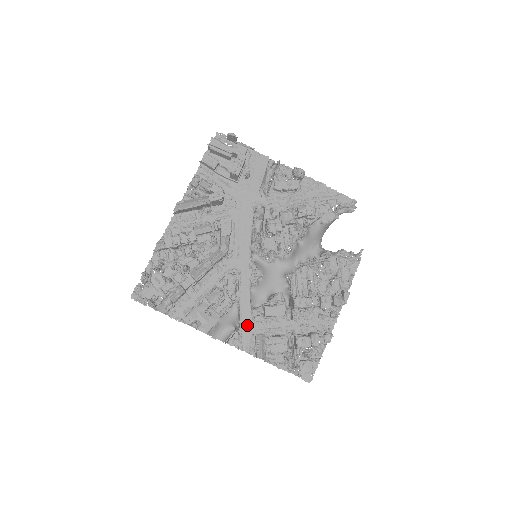
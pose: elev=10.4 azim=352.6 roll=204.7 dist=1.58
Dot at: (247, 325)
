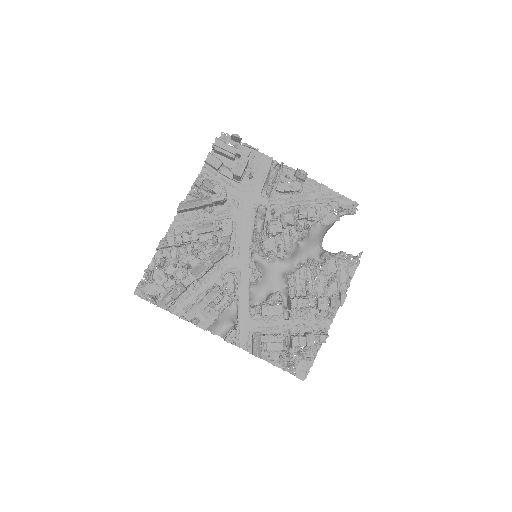
Dot at: (245, 323)
